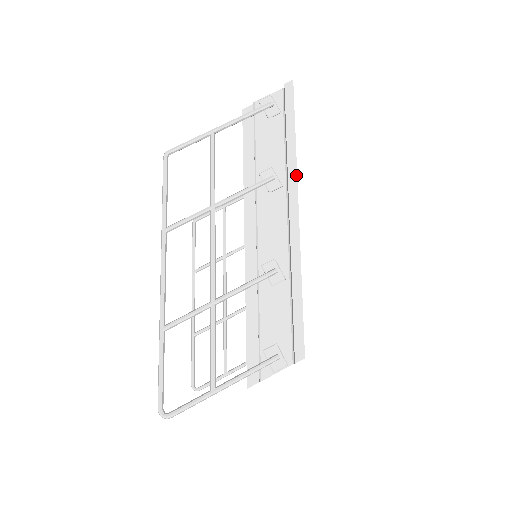
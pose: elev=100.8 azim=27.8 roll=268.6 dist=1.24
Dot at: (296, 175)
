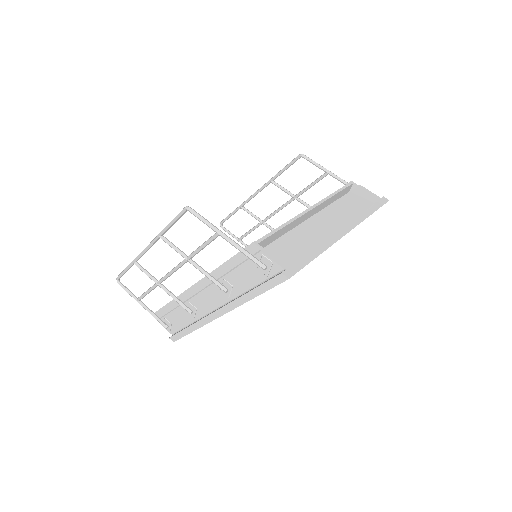
Dot at: (235, 307)
